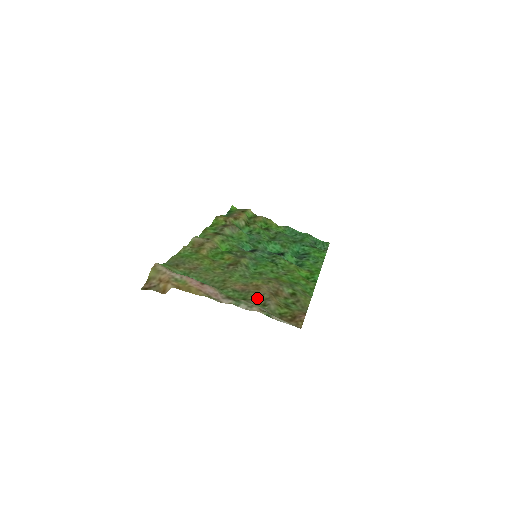
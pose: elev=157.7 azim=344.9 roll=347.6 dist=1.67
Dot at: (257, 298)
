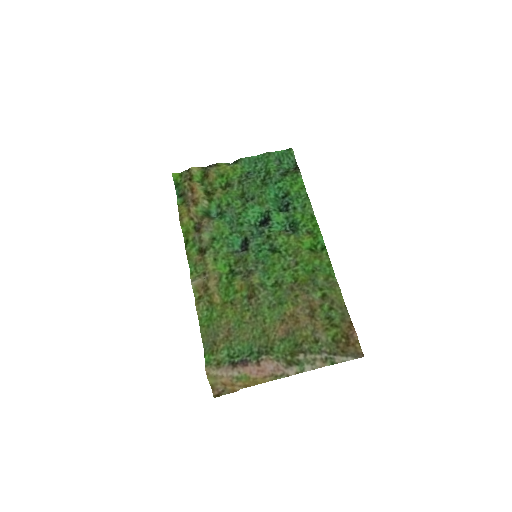
Dot at: (305, 337)
